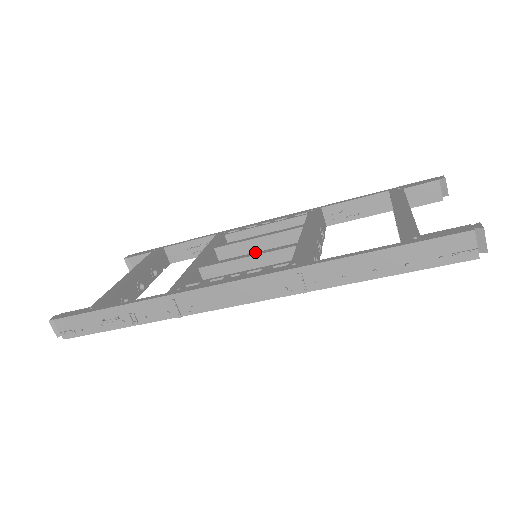
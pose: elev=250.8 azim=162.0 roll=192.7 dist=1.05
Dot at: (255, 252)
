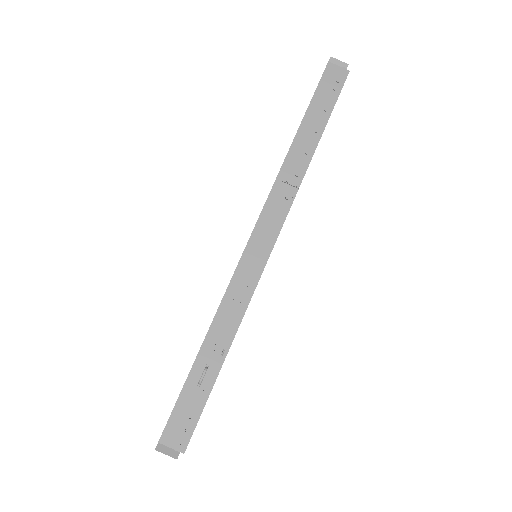
Dot at: occluded
